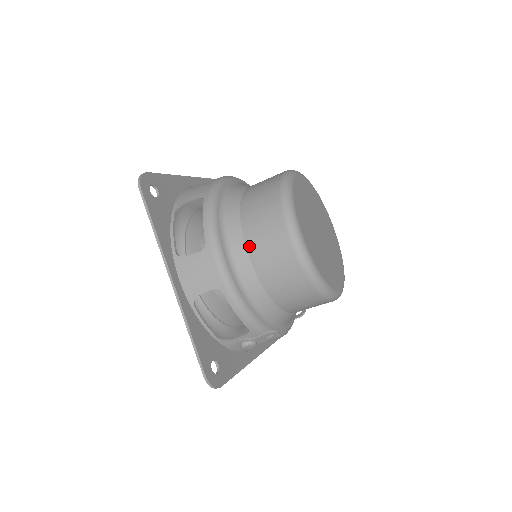
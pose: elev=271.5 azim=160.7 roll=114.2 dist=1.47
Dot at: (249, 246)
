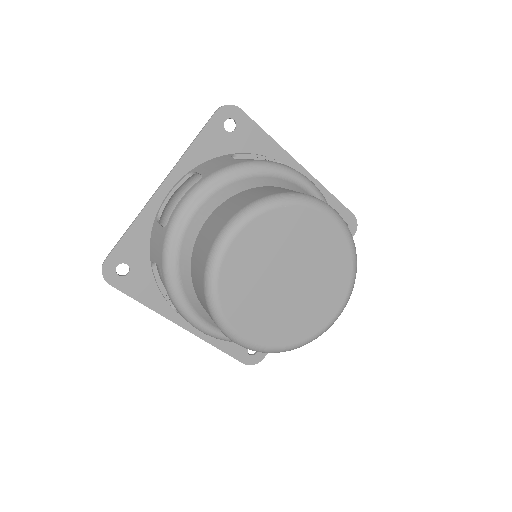
Dot at: occluded
